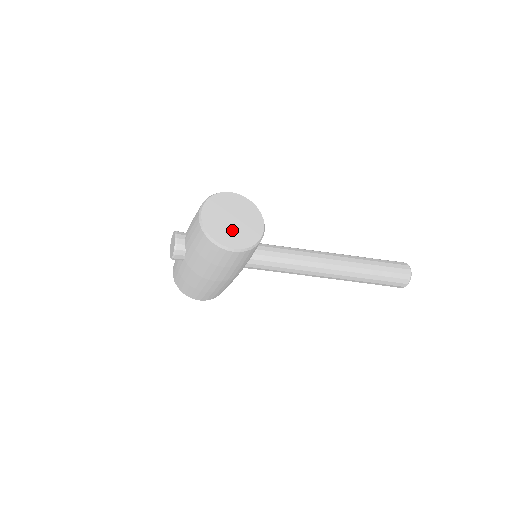
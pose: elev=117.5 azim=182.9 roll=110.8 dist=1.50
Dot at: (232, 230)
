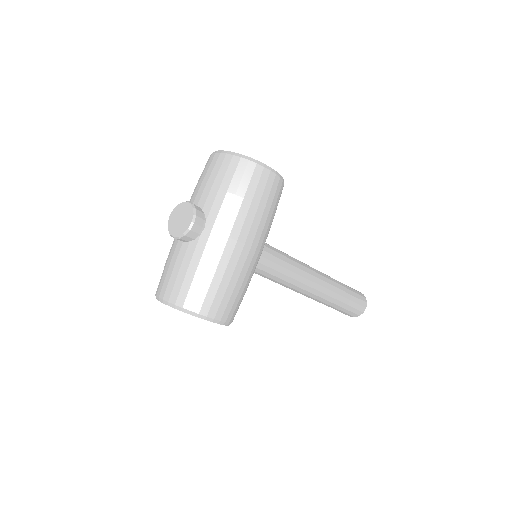
Dot at: occluded
